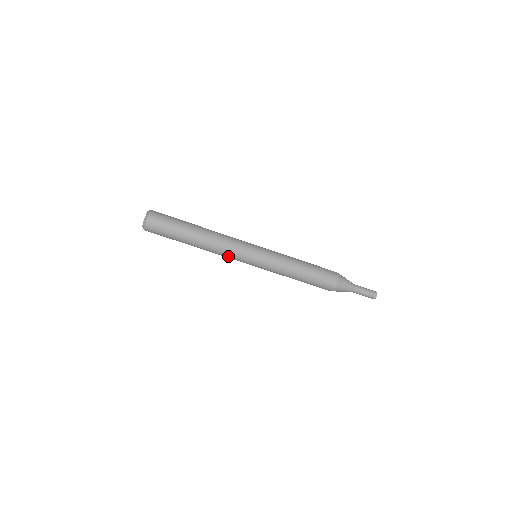
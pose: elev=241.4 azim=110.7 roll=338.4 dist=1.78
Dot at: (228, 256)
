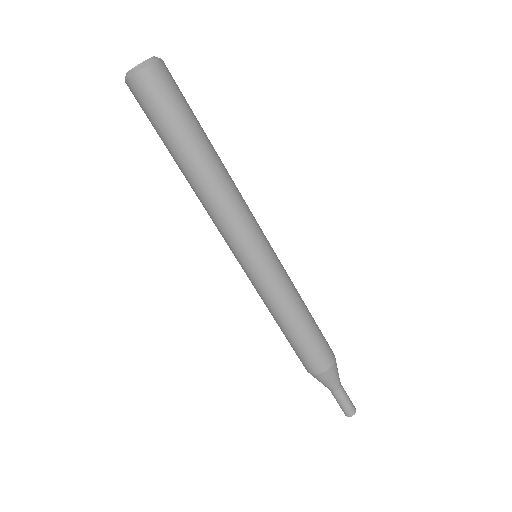
Dot at: (226, 225)
